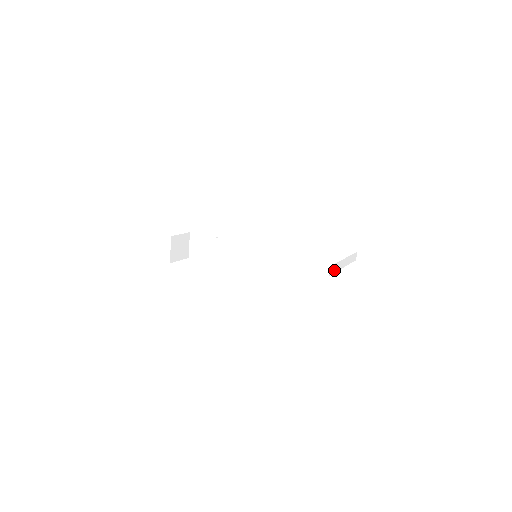
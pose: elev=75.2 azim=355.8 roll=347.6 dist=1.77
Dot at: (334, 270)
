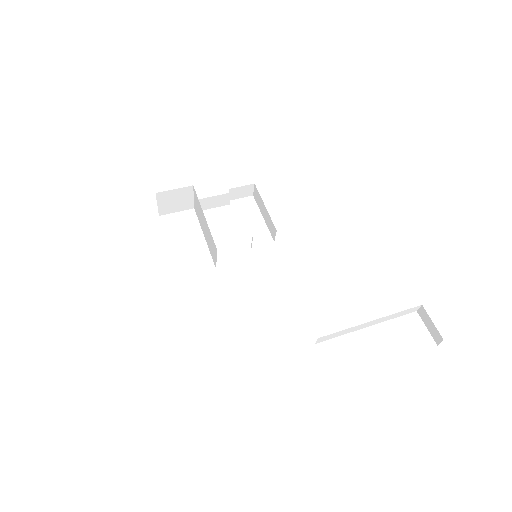
Dot at: (334, 336)
